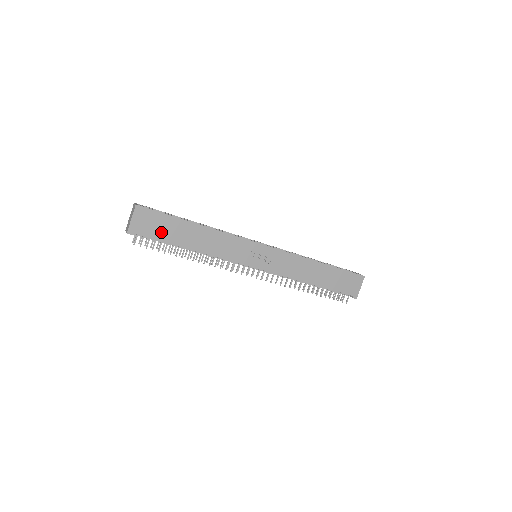
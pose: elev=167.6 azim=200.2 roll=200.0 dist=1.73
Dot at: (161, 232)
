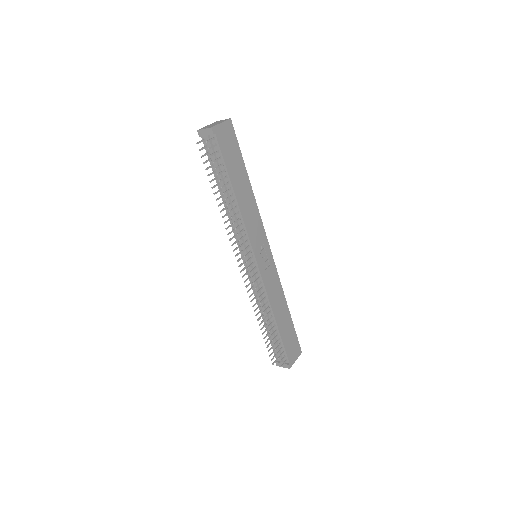
Dot at: (229, 157)
